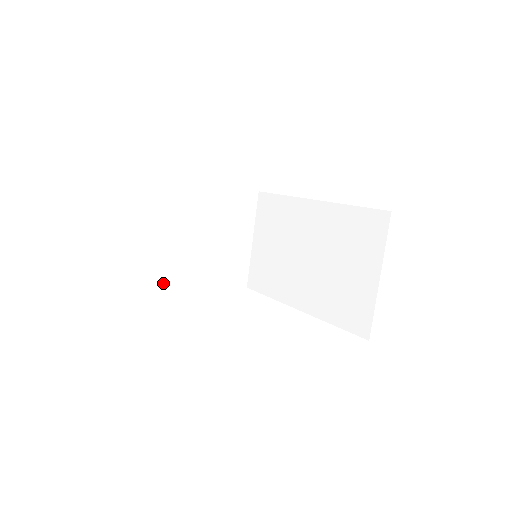
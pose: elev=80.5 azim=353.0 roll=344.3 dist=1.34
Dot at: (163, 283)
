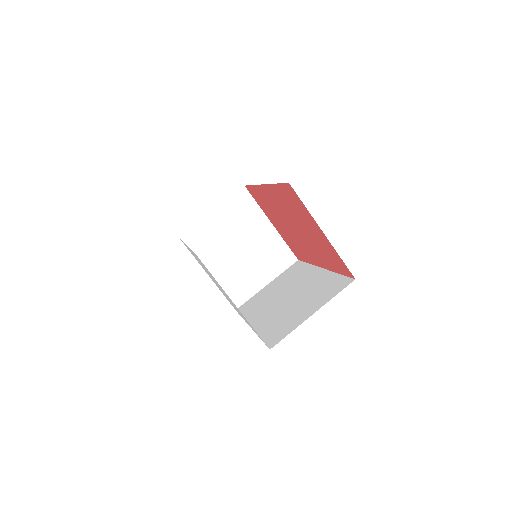
Dot at: (193, 245)
